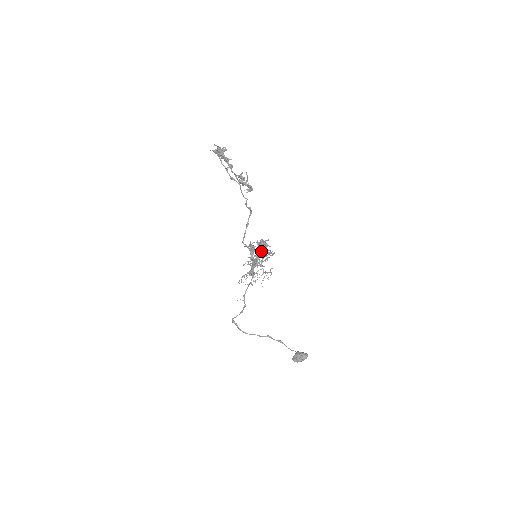
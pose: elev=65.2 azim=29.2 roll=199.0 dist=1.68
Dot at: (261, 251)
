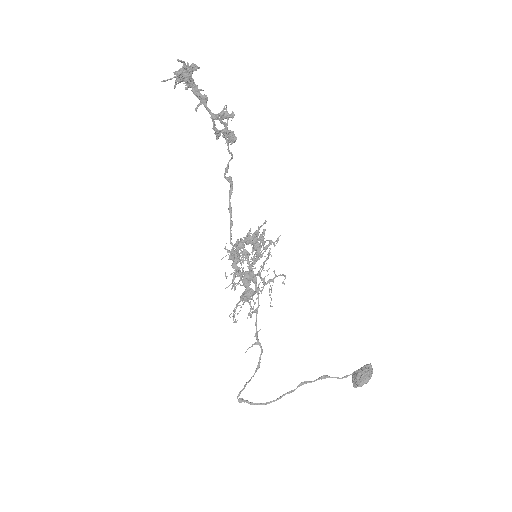
Dot at: (259, 245)
